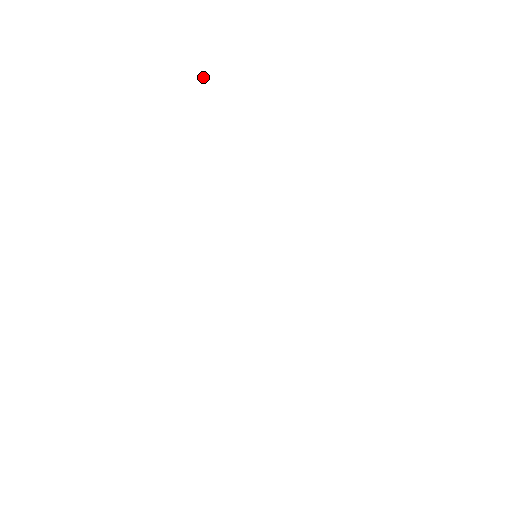
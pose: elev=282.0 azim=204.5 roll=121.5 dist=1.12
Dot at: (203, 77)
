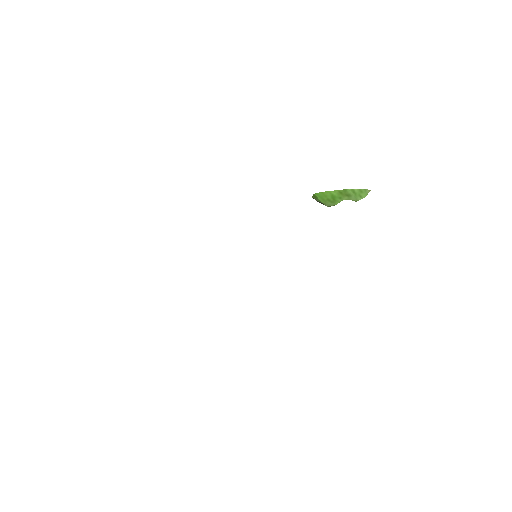
Dot at: (364, 192)
